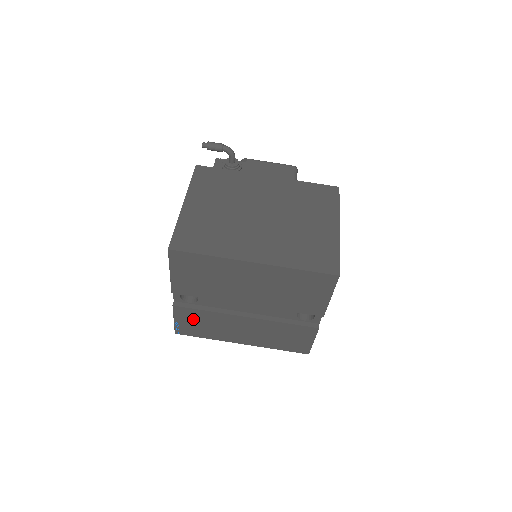
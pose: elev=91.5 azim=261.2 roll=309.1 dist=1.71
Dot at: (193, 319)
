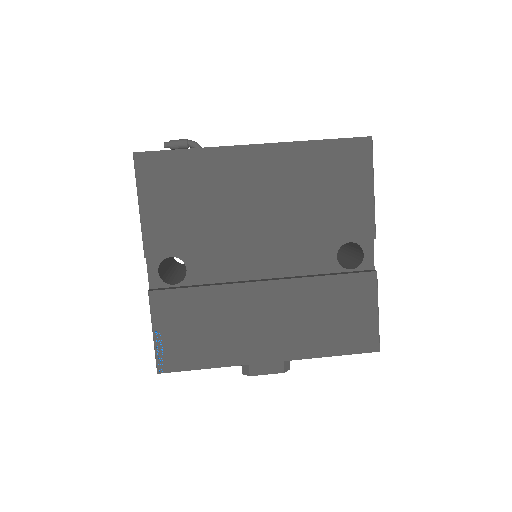
Dot at: (184, 318)
